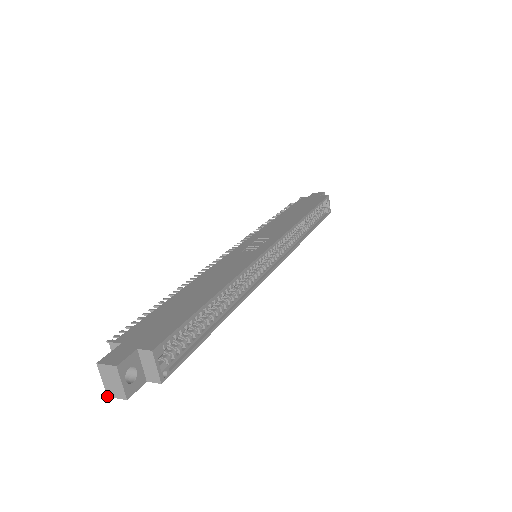
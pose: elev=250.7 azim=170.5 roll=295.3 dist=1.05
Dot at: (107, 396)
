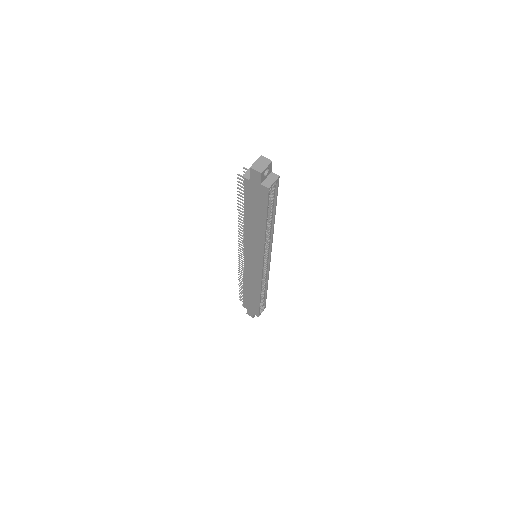
Dot at: (250, 167)
